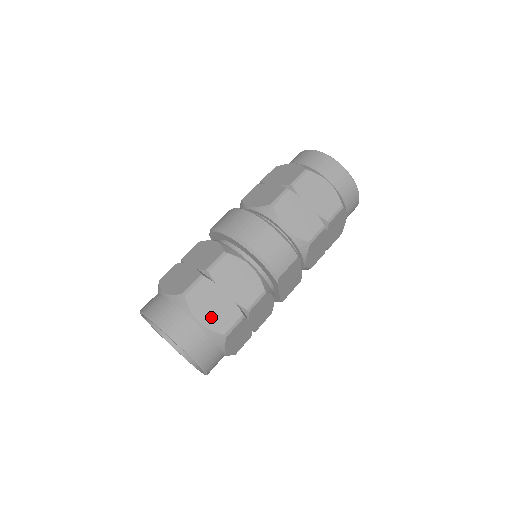
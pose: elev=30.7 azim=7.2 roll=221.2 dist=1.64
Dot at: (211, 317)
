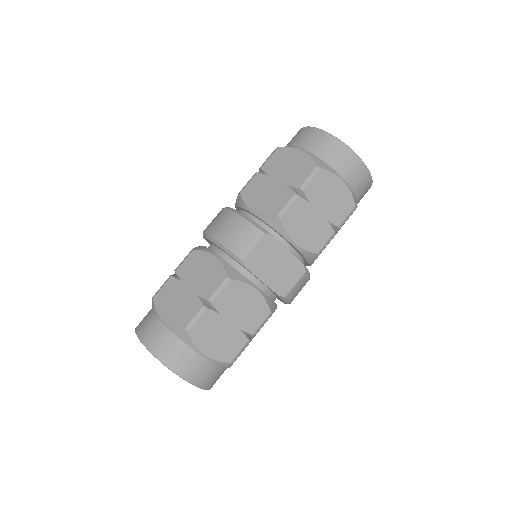
Dot at: (174, 314)
